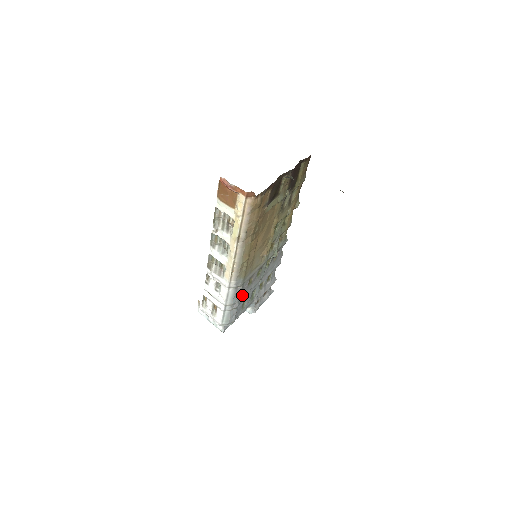
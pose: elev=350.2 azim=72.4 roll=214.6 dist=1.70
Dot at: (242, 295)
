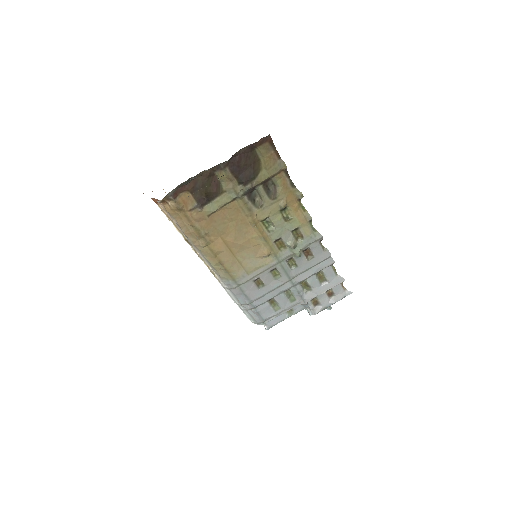
Dot at: (252, 296)
